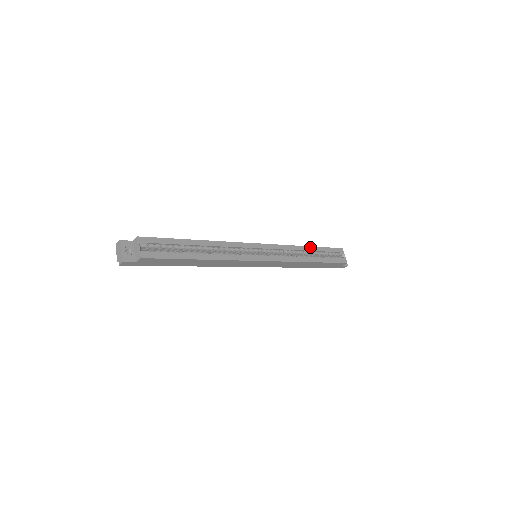
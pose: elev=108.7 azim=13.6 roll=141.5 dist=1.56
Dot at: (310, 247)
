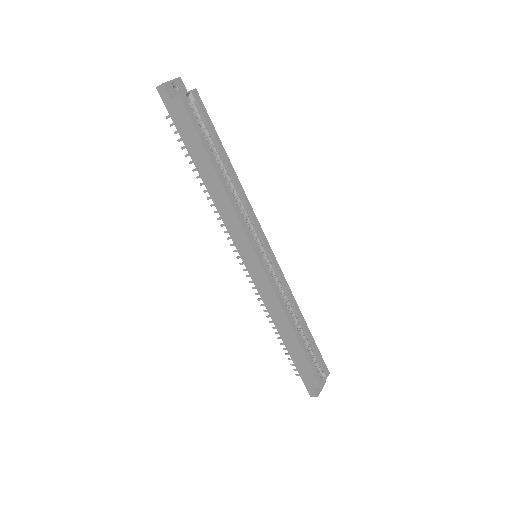
Dot at: (305, 323)
